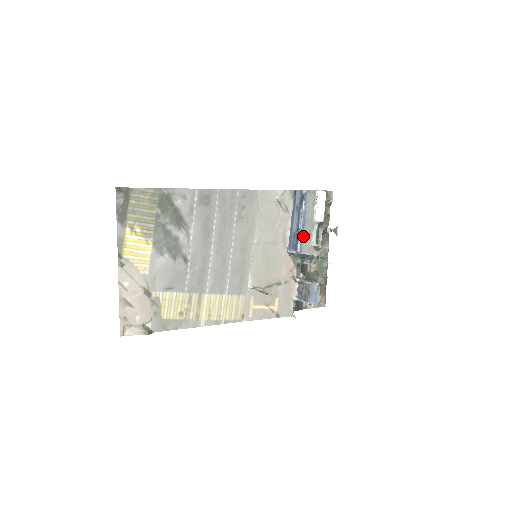
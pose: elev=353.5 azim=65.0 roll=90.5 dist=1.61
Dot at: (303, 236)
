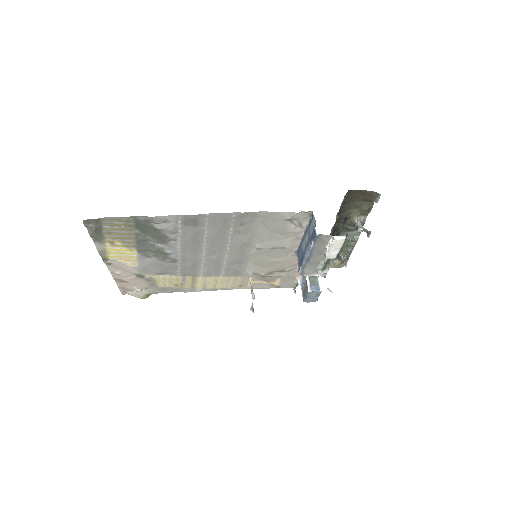
Dot at: (307, 264)
